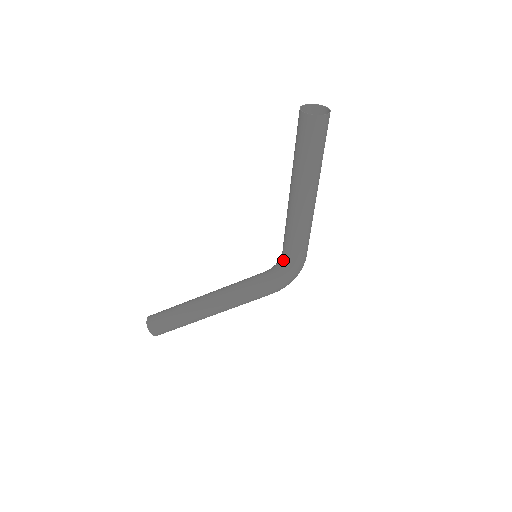
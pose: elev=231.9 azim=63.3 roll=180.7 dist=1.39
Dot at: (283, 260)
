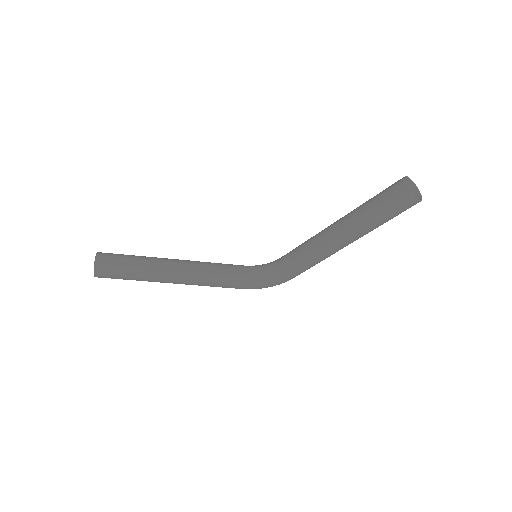
Dot at: (277, 270)
